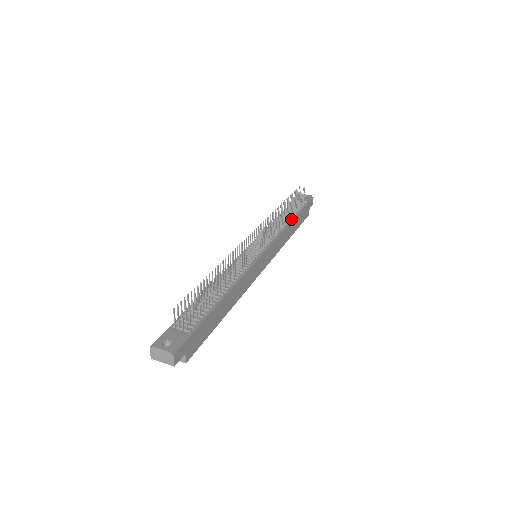
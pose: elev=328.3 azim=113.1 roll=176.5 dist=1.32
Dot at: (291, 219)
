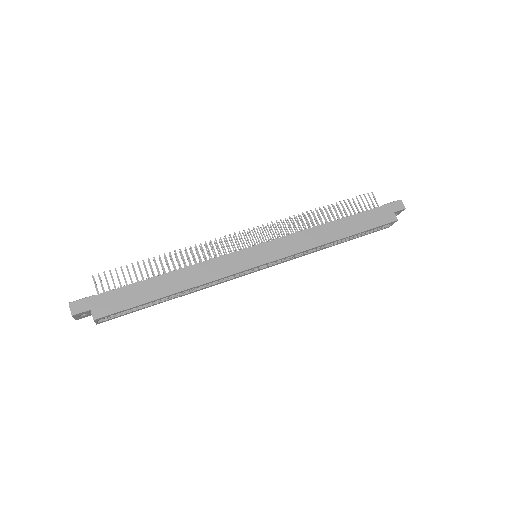
Dot at: (333, 221)
